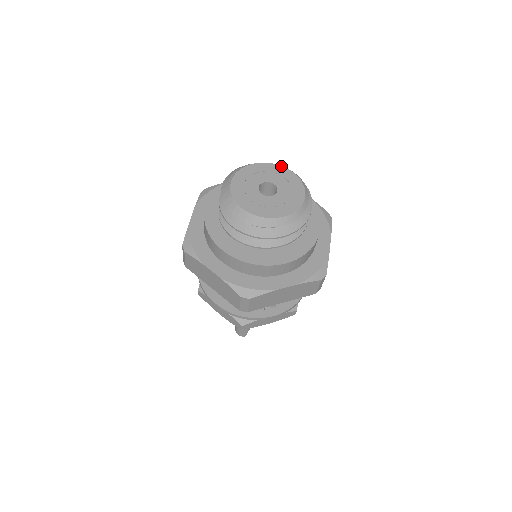
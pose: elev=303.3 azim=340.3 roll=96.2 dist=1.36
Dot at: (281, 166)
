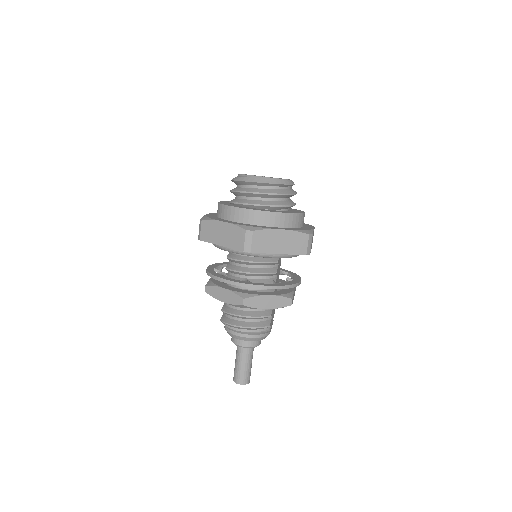
Dot at: occluded
